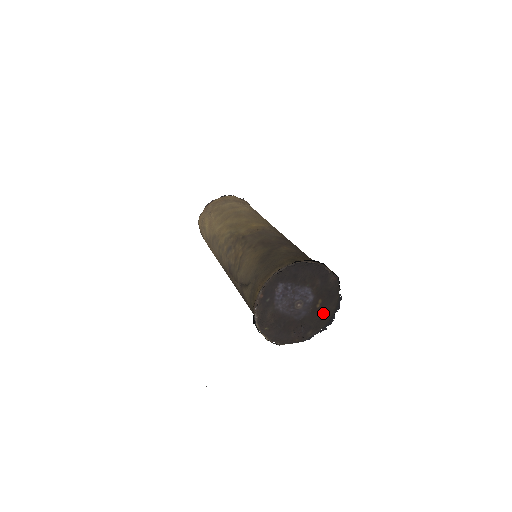
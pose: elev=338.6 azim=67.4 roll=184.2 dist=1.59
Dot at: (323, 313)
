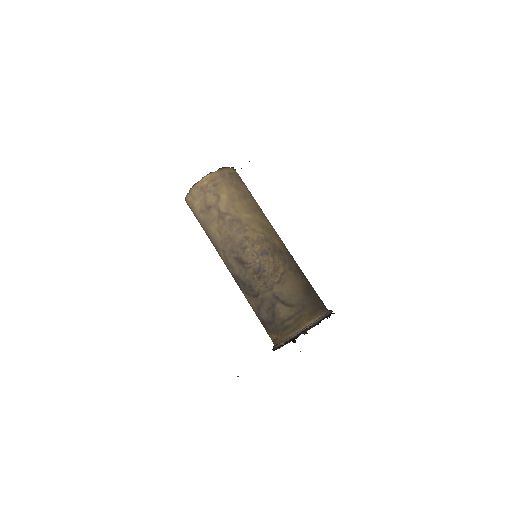
Dot at: occluded
